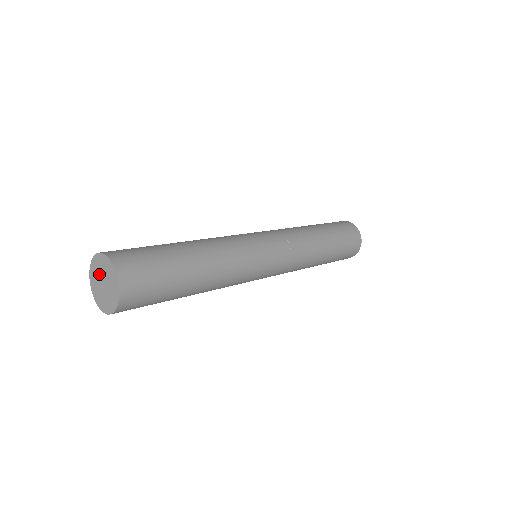
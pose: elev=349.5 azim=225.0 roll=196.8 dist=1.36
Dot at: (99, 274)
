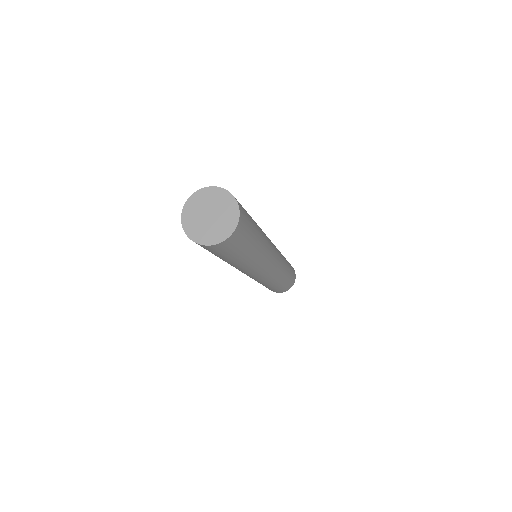
Dot at: (200, 211)
